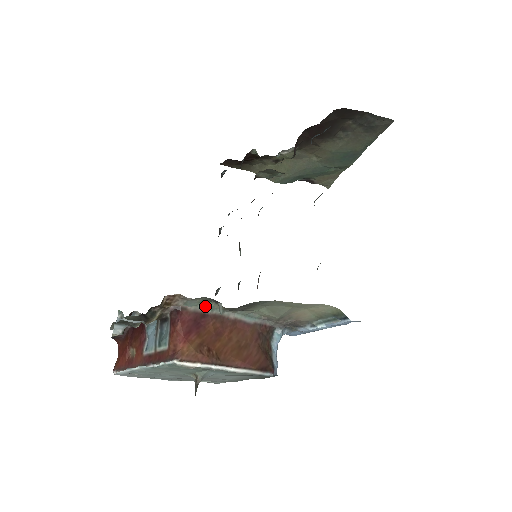
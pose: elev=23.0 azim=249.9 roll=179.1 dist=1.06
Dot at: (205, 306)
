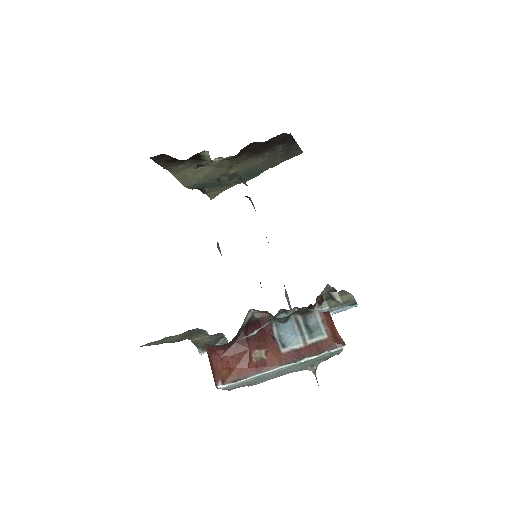
Dot at: occluded
